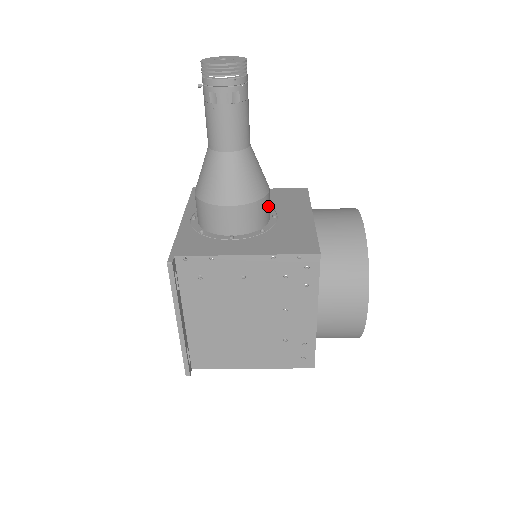
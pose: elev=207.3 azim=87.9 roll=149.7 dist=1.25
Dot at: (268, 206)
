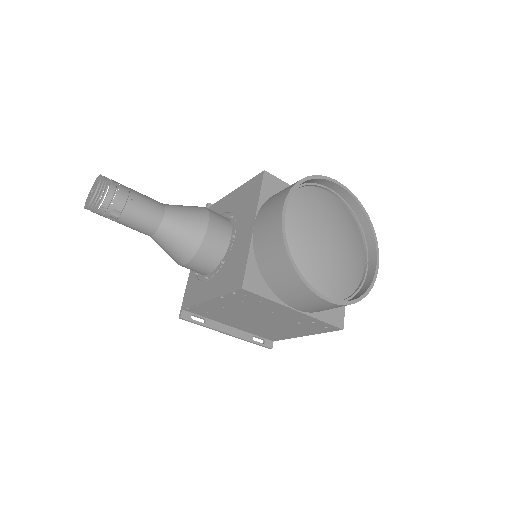
Dot at: (216, 239)
